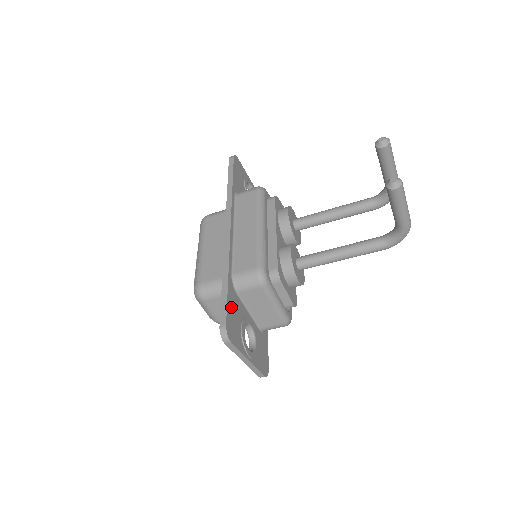
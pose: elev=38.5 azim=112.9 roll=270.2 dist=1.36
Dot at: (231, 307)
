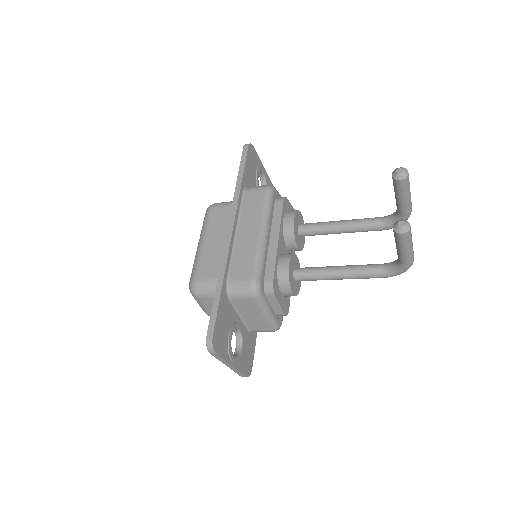
Dot at: (221, 316)
